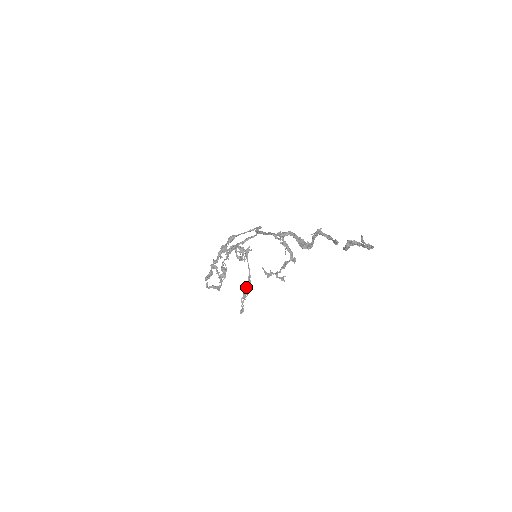
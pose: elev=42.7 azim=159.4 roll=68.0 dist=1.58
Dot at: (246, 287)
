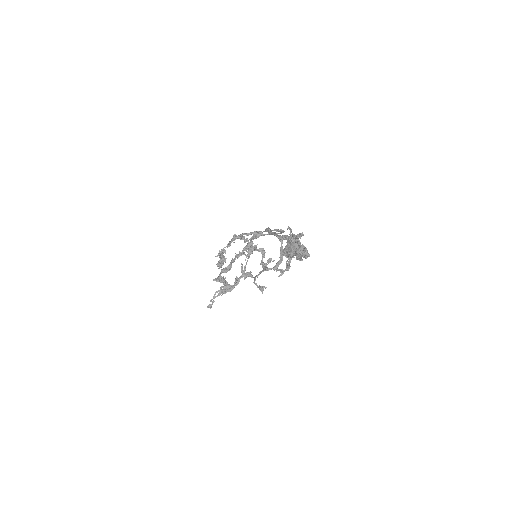
Dot at: (217, 277)
